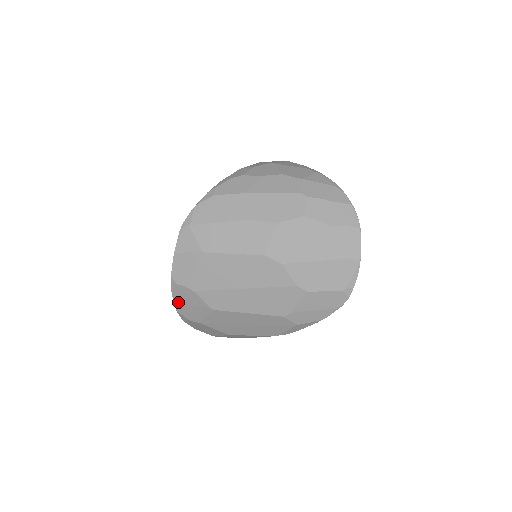
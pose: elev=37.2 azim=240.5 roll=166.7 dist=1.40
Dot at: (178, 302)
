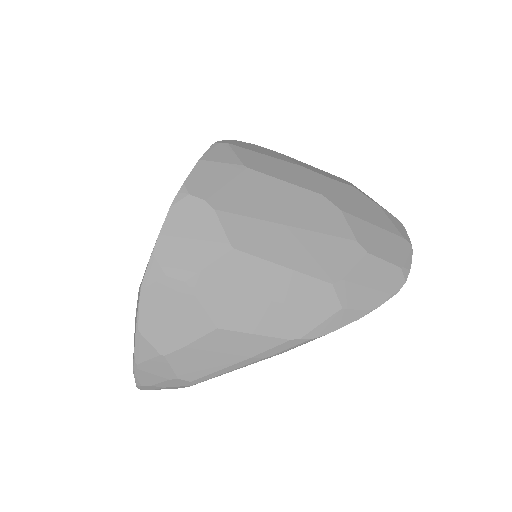
Dot at: (169, 232)
